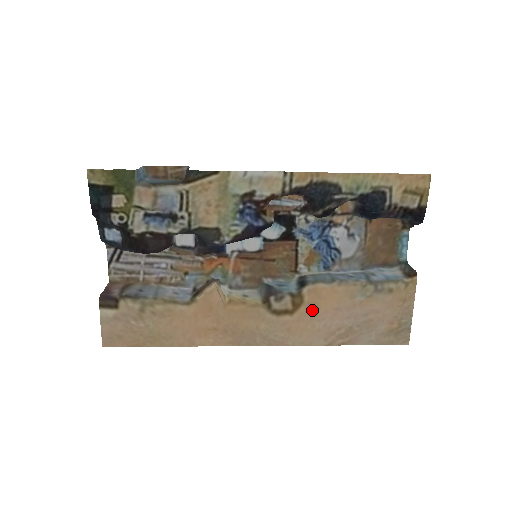
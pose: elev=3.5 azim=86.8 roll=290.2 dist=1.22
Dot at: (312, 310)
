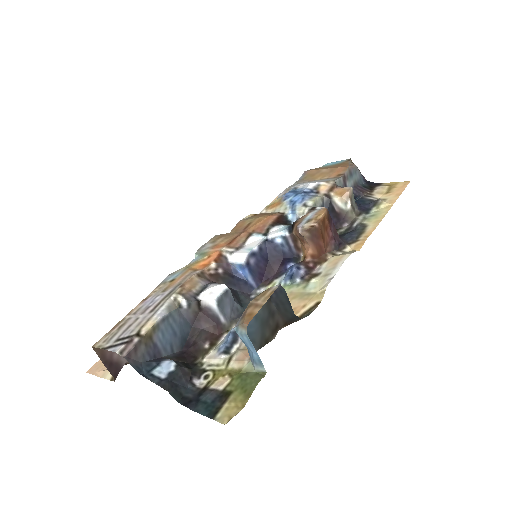
Dot at: occluded
